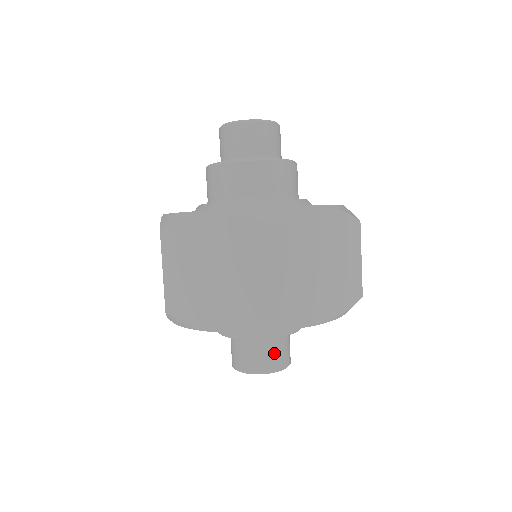
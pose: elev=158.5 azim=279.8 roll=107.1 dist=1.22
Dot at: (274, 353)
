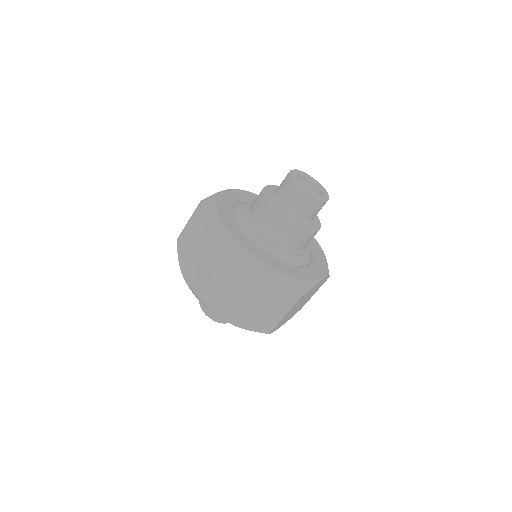
Dot at: occluded
